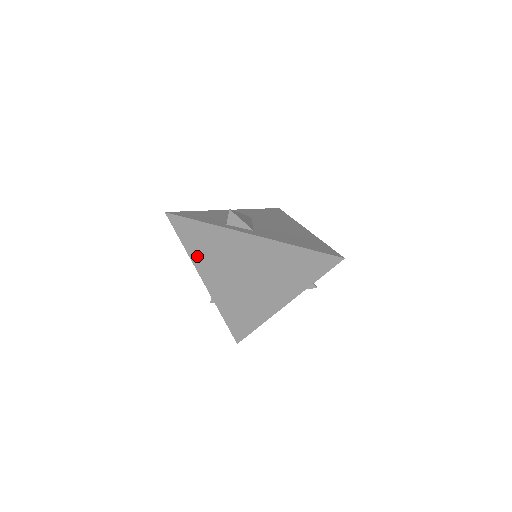
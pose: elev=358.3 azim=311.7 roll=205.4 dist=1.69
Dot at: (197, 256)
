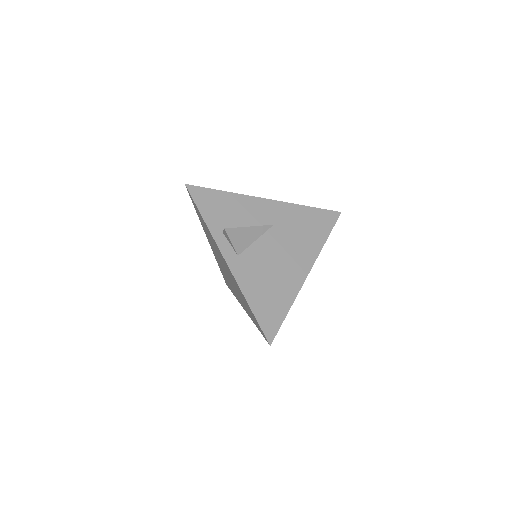
Dot at: (203, 226)
